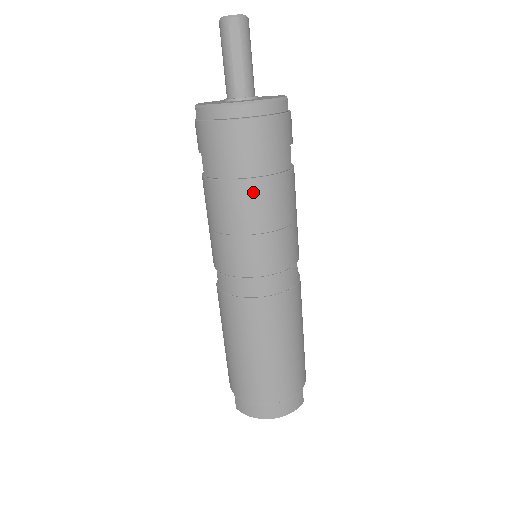
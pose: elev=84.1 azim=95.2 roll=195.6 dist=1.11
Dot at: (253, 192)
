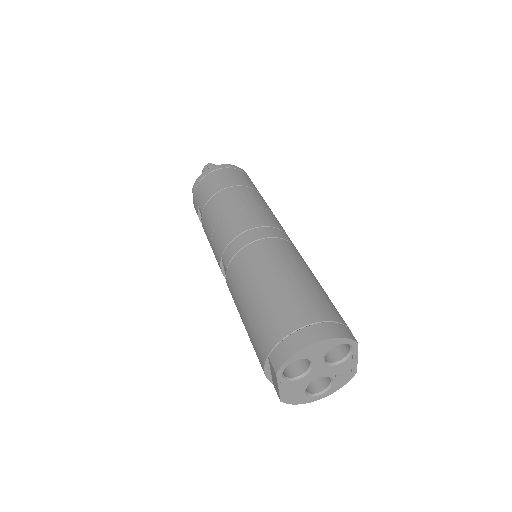
Dot at: (234, 191)
